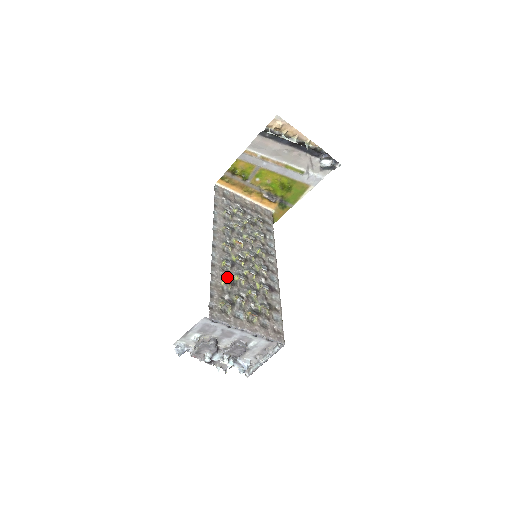
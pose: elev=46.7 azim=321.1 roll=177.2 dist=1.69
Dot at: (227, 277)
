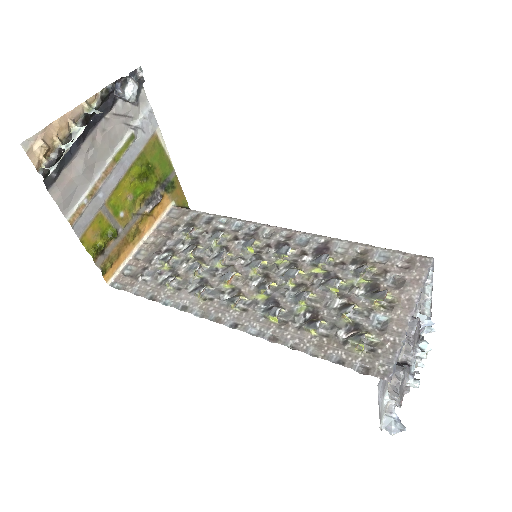
Dot at: (300, 321)
